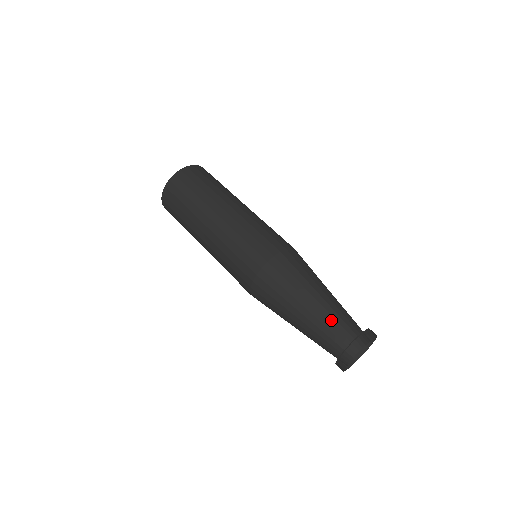
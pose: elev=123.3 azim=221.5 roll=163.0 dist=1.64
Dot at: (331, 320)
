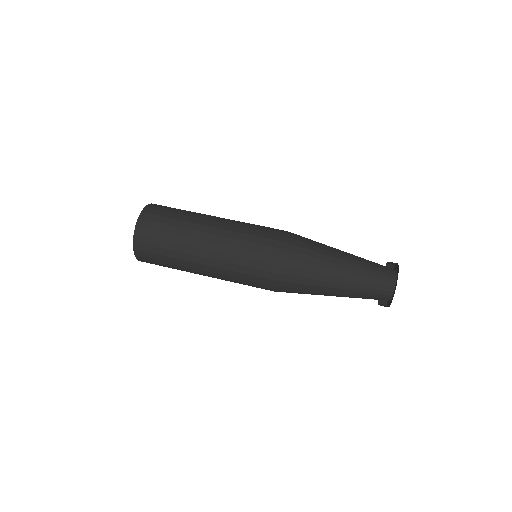
Dot at: (361, 264)
